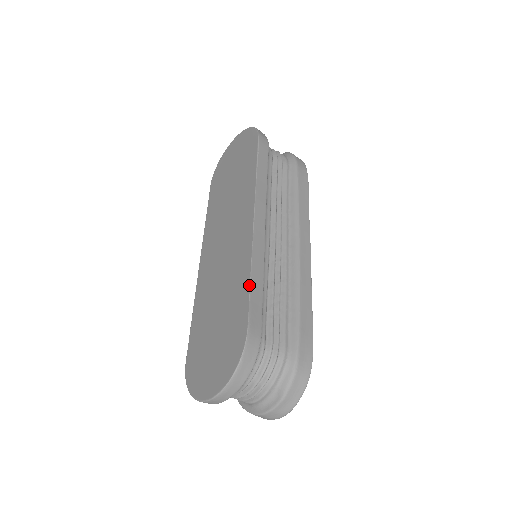
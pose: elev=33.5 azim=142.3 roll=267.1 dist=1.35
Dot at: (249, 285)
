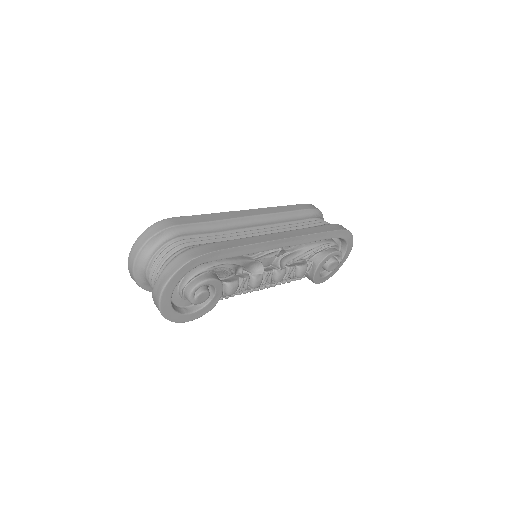
Dot at: (199, 215)
